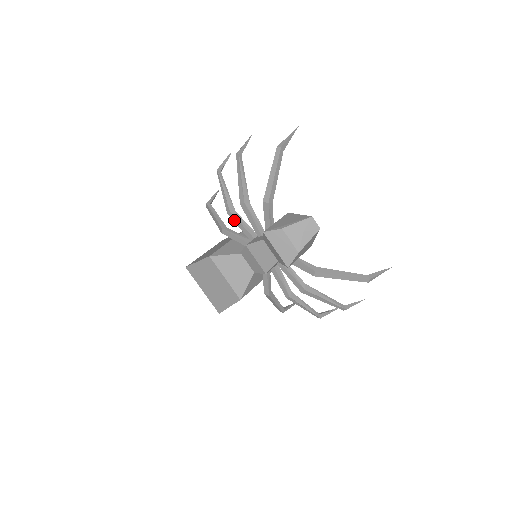
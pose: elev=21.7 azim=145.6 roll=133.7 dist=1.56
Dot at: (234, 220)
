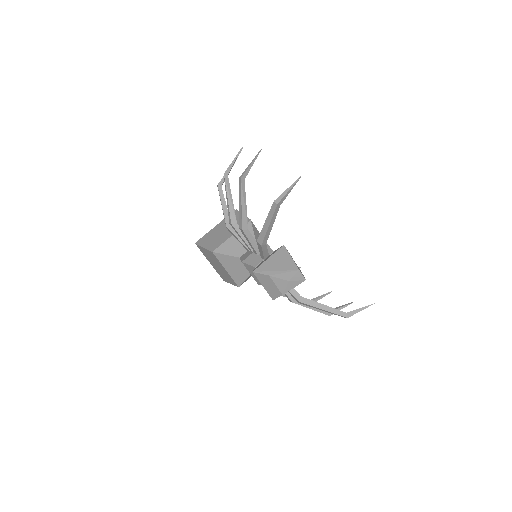
Dot at: (235, 231)
